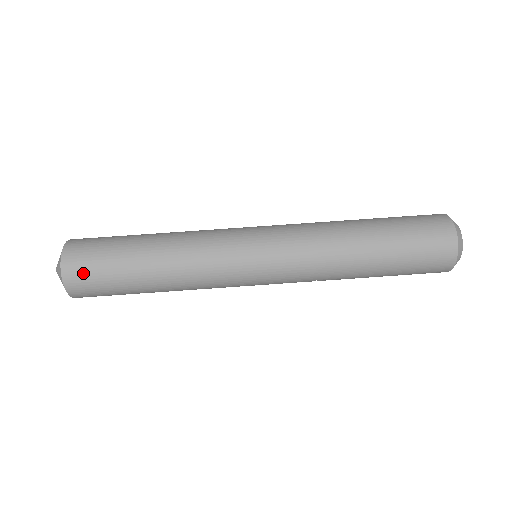
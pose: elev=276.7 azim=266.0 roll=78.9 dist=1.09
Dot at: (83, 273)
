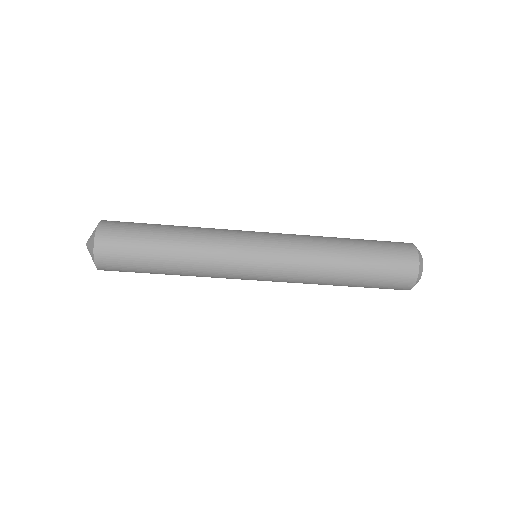
Dot at: occluded
